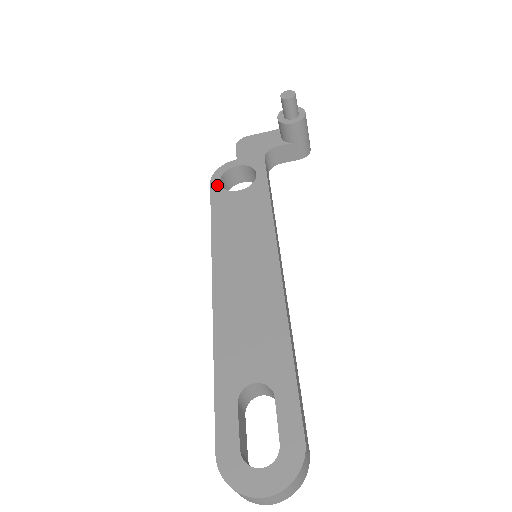
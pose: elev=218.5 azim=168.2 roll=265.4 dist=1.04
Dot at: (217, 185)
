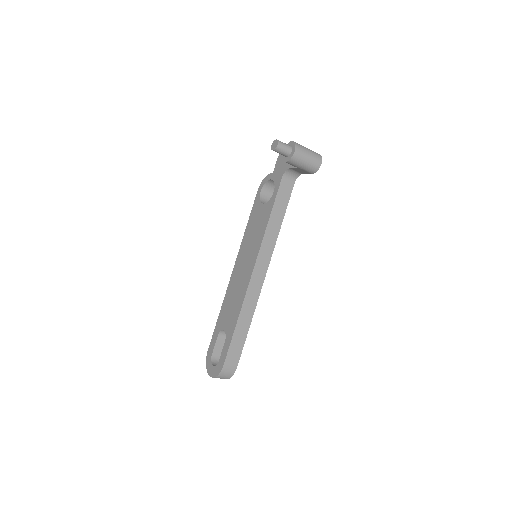
Dot at: (259, 194)
